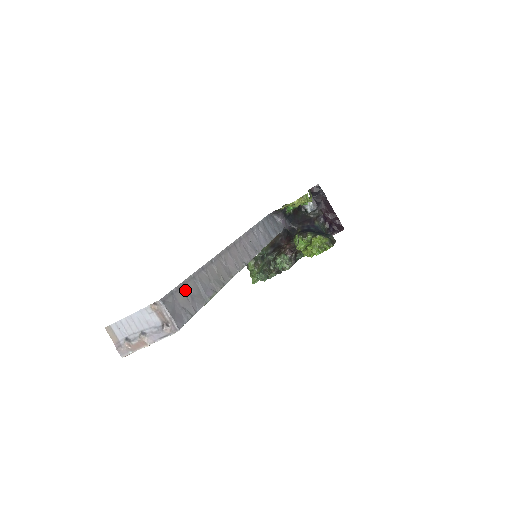
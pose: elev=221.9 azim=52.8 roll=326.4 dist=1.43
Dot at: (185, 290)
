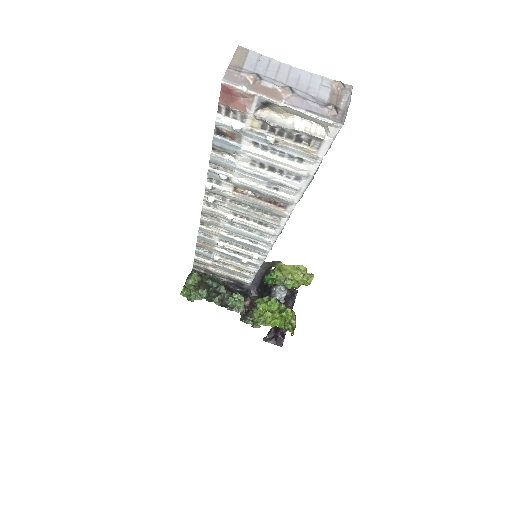
Dot at: occluded
